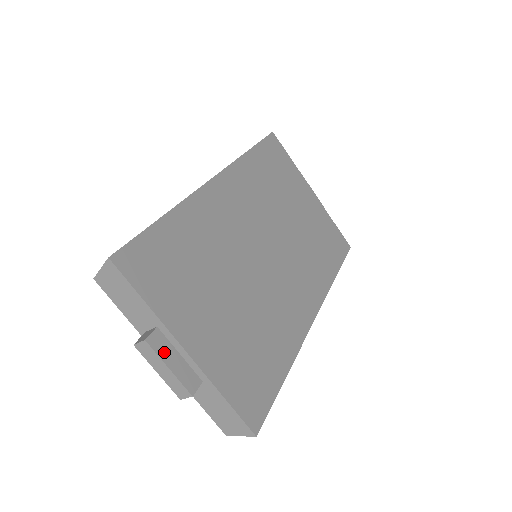
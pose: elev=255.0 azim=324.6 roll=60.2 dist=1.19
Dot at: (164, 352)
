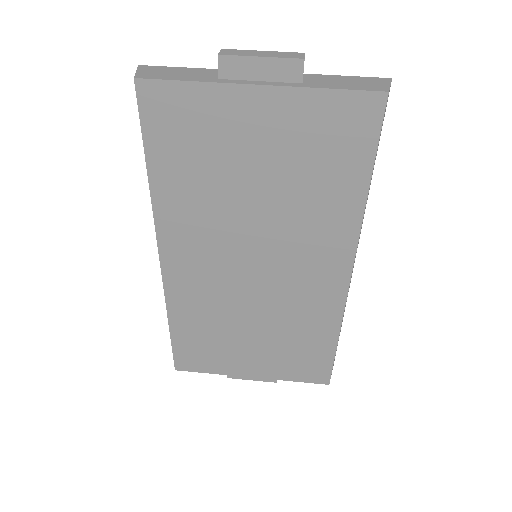
Dot at: occluded
